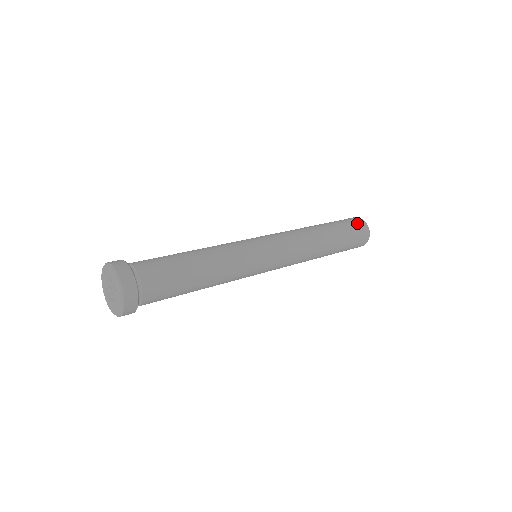
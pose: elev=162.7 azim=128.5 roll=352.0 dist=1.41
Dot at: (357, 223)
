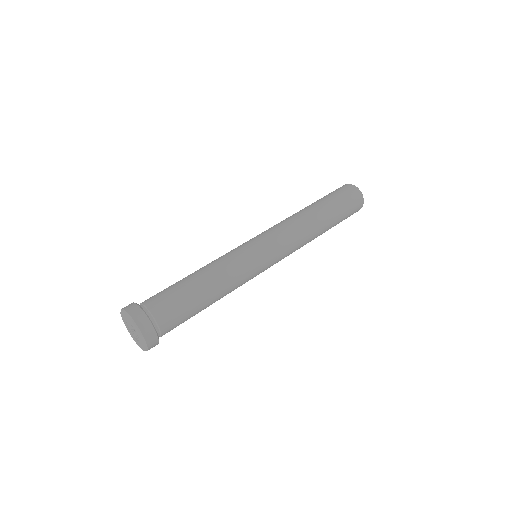
Dot at: (346, 190)
